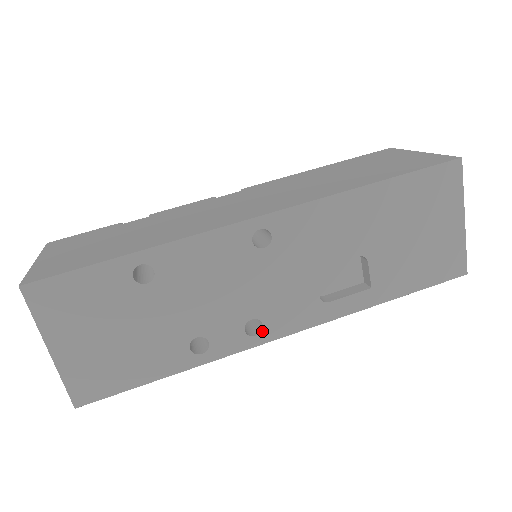
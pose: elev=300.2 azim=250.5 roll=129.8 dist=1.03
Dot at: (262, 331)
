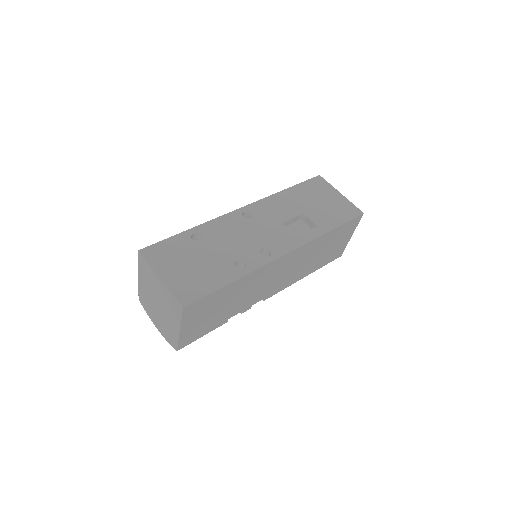
Dot at: (271, 253)
